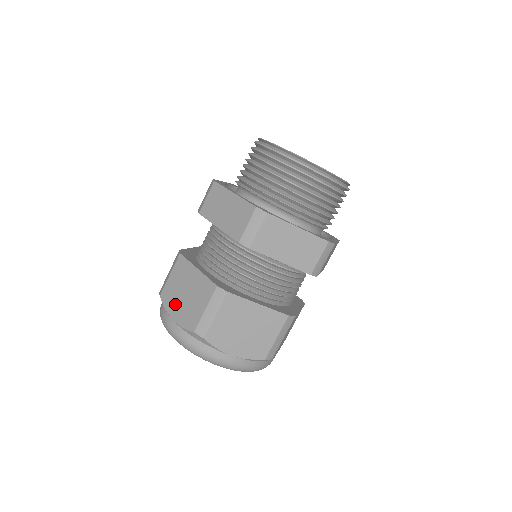
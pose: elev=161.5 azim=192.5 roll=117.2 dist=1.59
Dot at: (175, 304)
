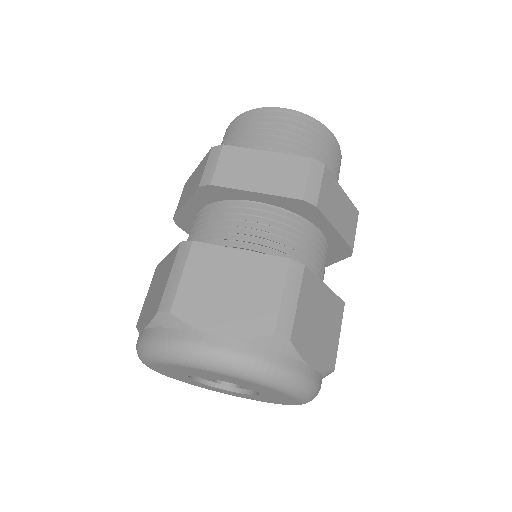
Dot at: (146, 312)
